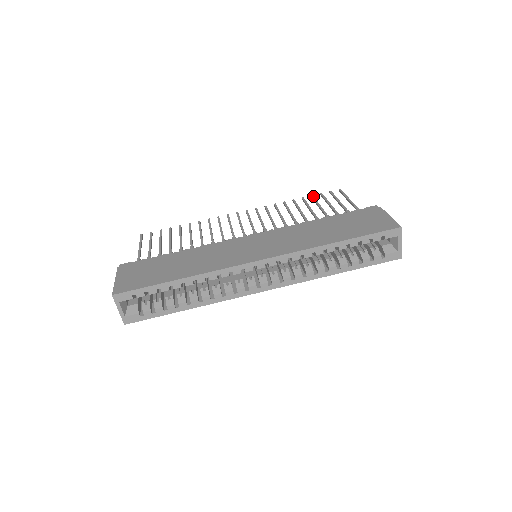
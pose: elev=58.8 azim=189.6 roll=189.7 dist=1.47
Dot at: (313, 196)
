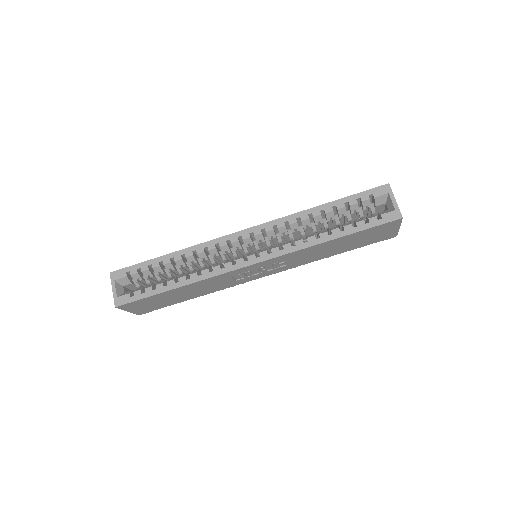
Dot at: occluded
